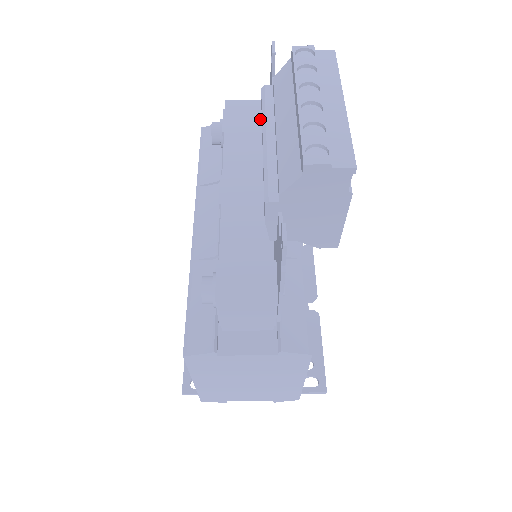
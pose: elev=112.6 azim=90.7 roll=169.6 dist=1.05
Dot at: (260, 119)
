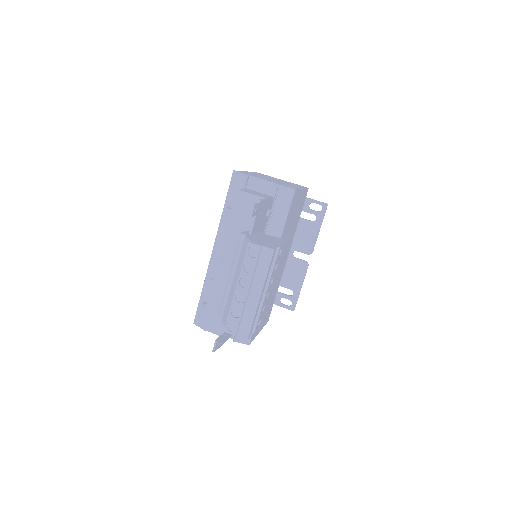
Dot at: occluded
